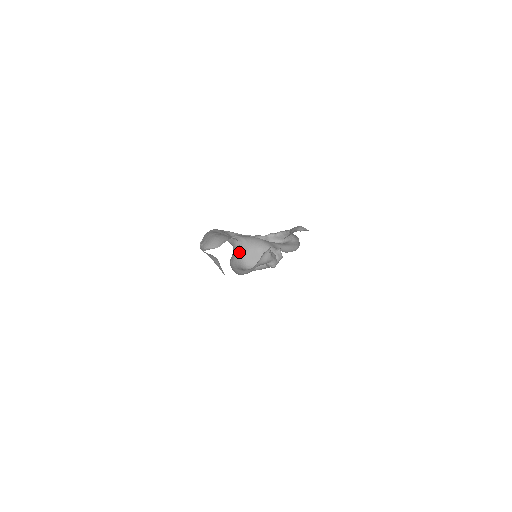
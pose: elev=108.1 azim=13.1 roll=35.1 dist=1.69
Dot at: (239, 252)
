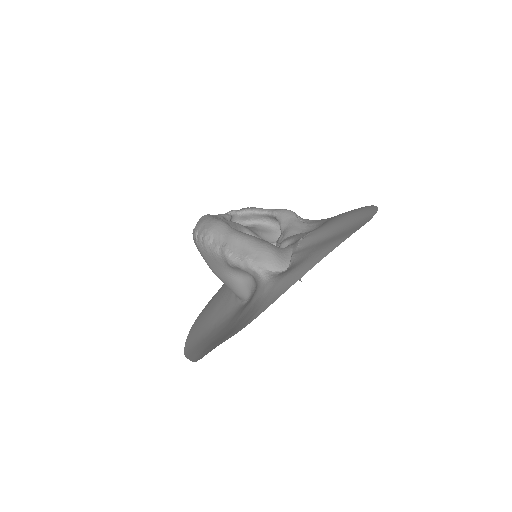
Dot at: occluded
